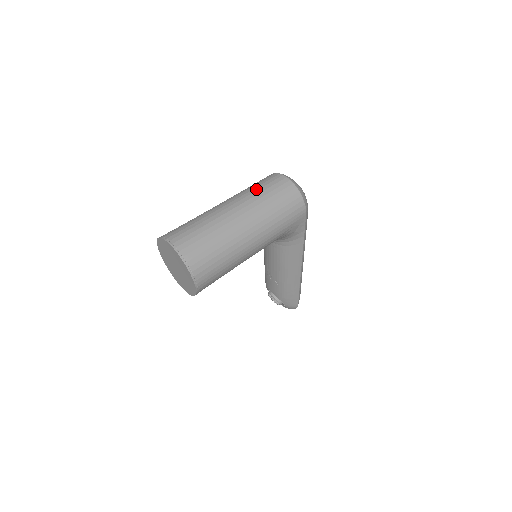
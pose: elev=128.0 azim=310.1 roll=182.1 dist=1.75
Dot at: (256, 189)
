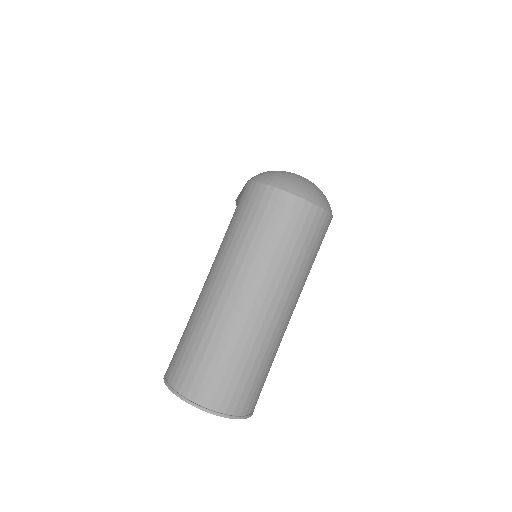
Dot at: (264, 245)
